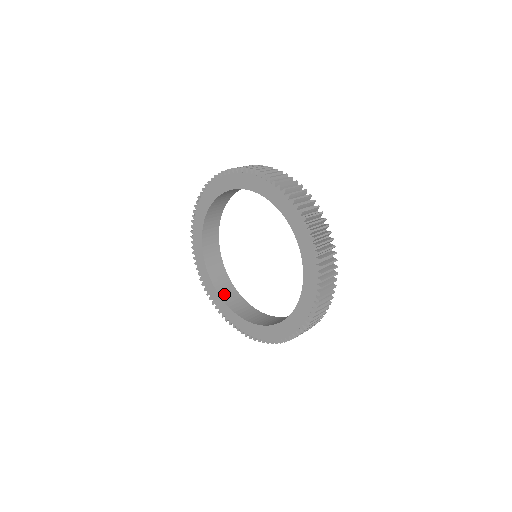
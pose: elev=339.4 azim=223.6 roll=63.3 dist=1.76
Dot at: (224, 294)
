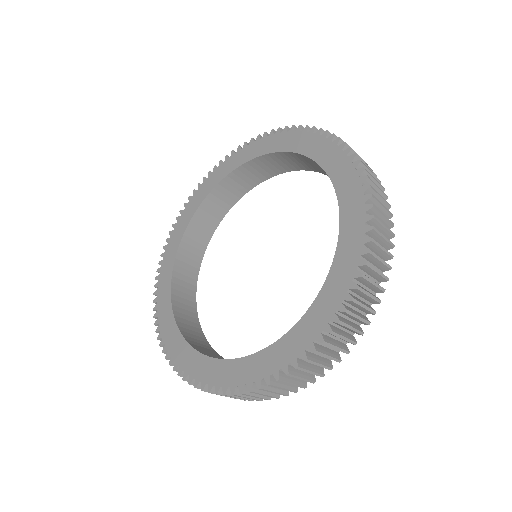
Dot at: (205, 353)
